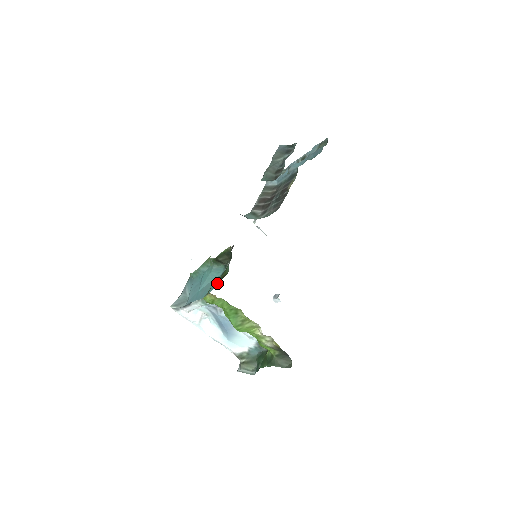
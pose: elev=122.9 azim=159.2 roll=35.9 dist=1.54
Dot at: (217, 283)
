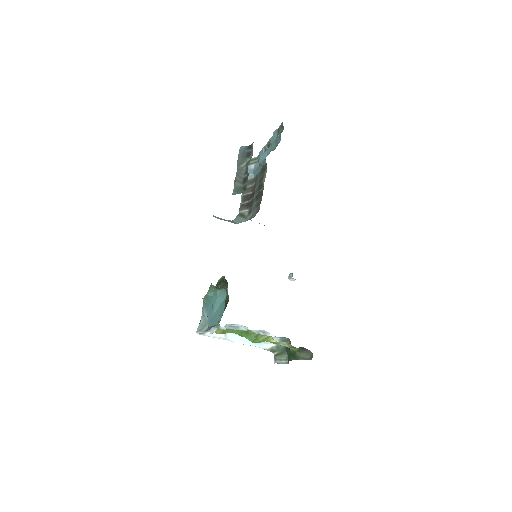
Dot at: (224, 309)
